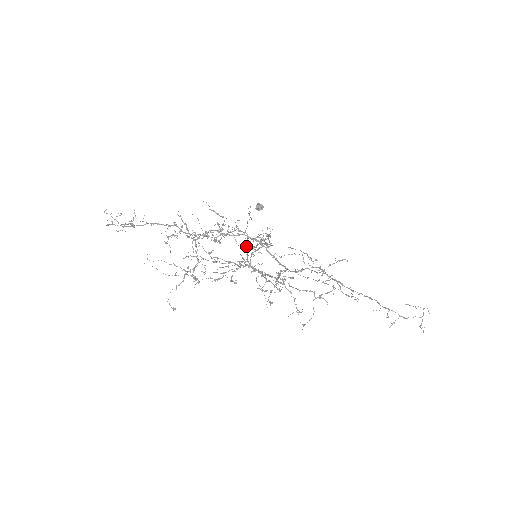
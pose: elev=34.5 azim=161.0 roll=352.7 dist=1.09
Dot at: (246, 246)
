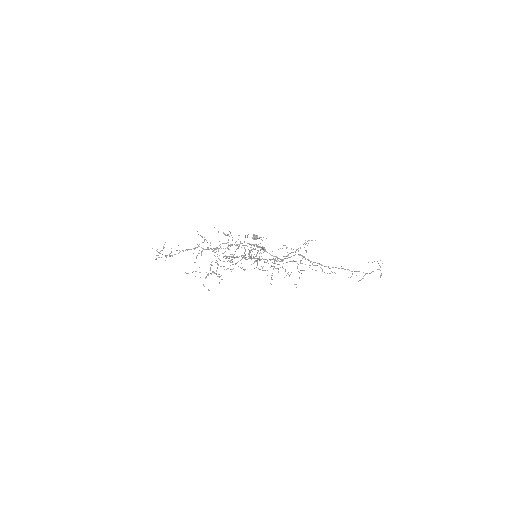
Dot at: occluded
